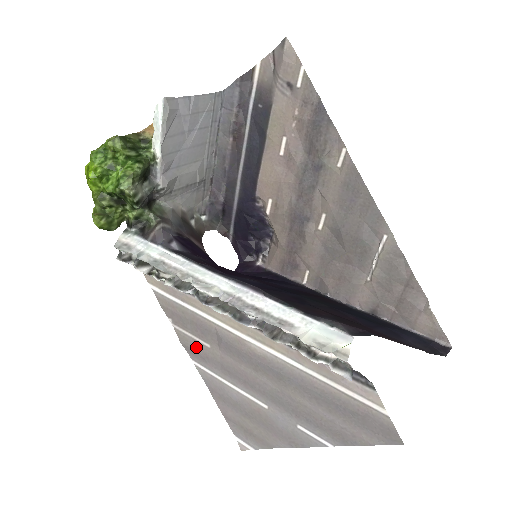
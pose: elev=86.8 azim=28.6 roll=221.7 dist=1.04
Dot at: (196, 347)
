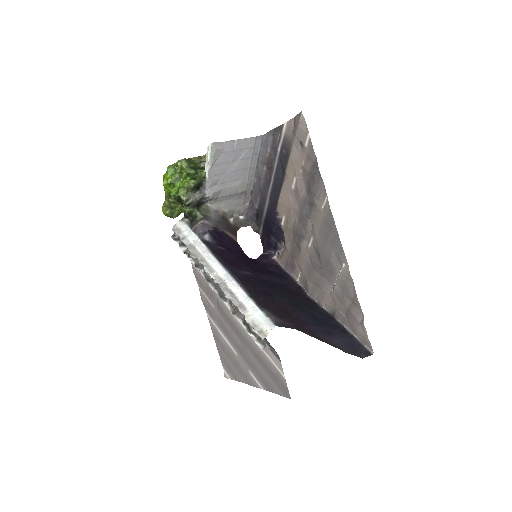
Dot at: (208, 305)
